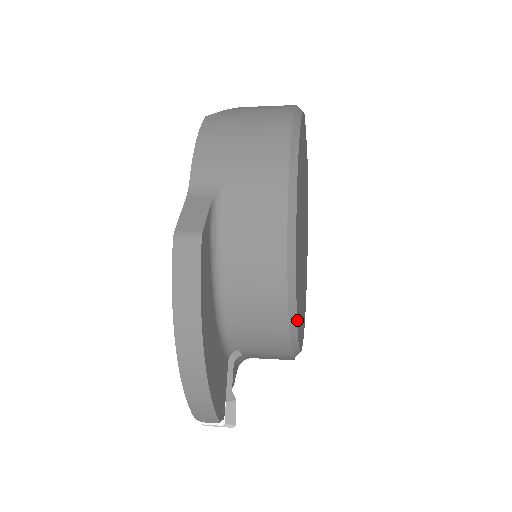
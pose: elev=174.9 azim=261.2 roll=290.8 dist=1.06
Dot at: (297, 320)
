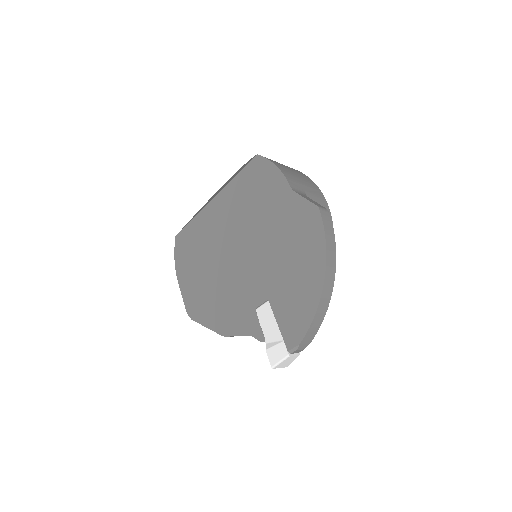
Dot at: occluded
